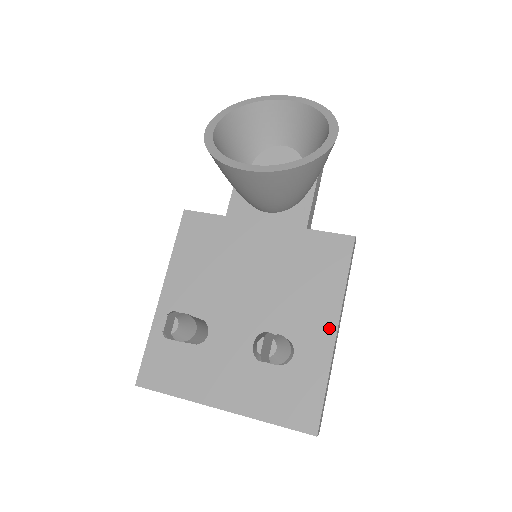
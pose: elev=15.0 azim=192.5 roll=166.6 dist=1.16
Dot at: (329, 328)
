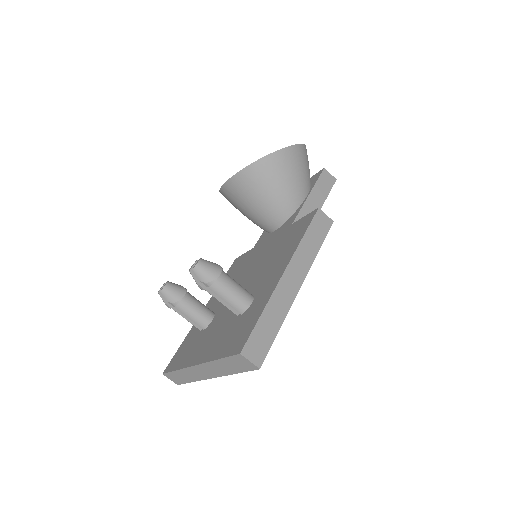
Dot at: (280, 272)
